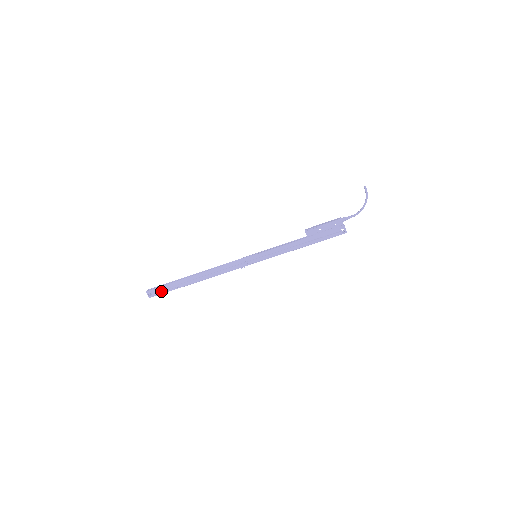
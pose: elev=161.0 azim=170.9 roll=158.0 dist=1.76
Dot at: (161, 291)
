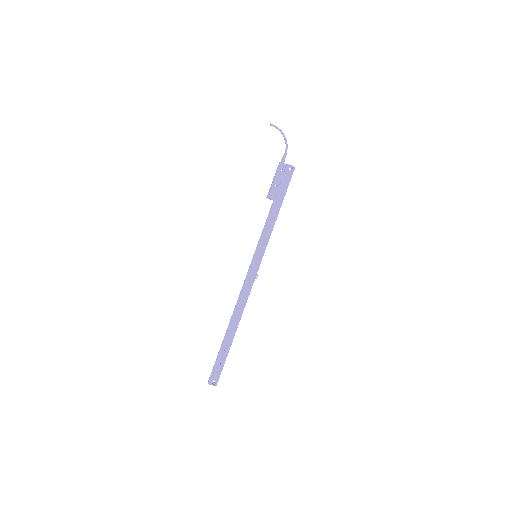
Dot at: (219, 369)
